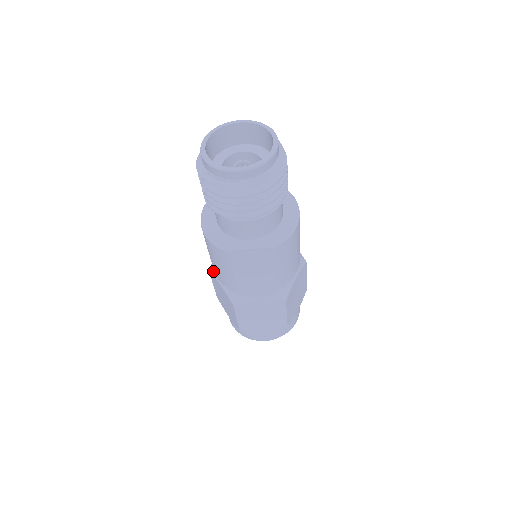
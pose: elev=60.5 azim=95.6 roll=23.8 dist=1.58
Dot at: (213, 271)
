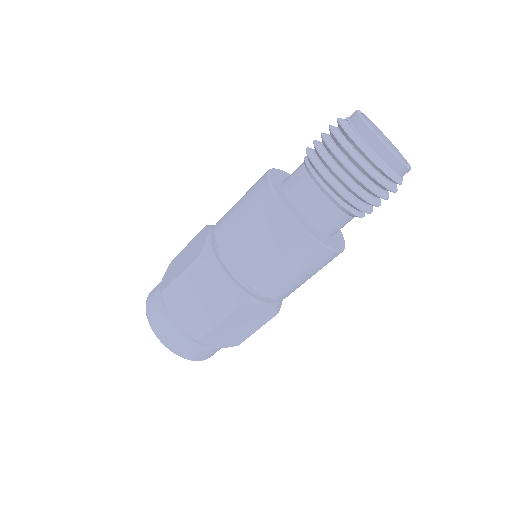
Dot at: (212, 226)
